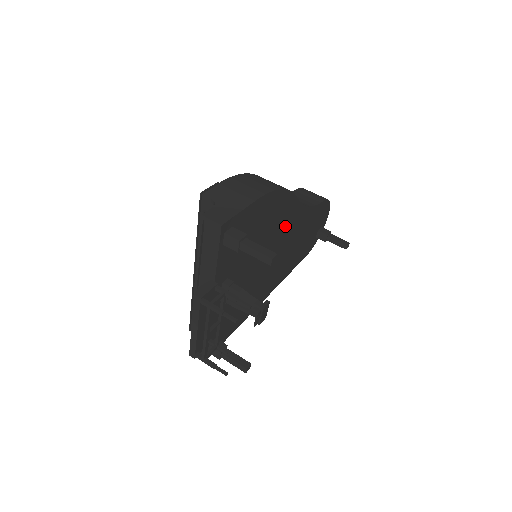
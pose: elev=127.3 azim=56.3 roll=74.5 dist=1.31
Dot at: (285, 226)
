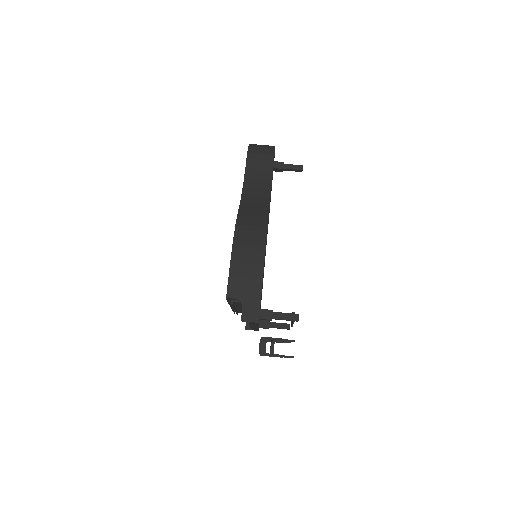
Dot at: occluded
